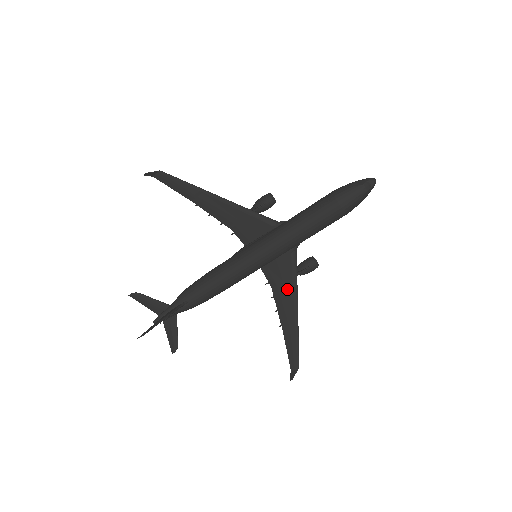
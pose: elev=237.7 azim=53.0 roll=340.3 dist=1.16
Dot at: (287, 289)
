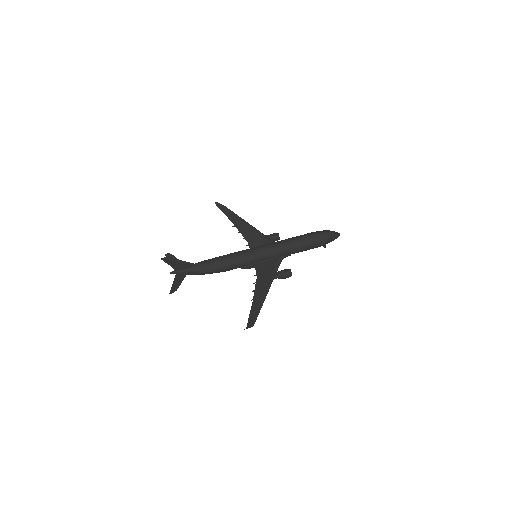
Dot at: (267, 278)
